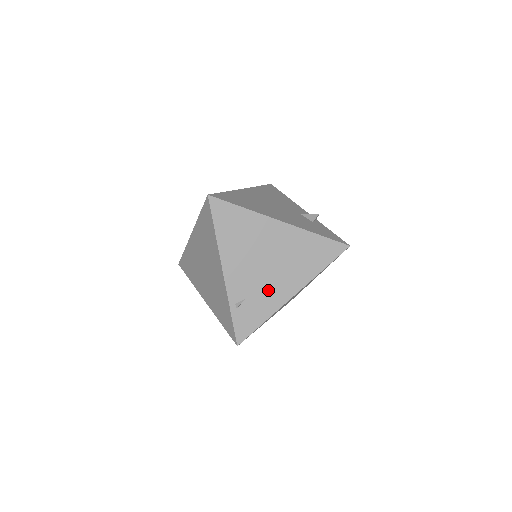
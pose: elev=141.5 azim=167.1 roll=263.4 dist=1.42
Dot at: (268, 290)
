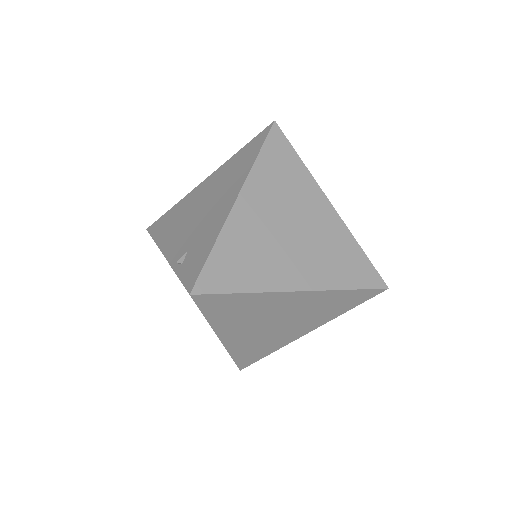
Dot at: (208, 223)
